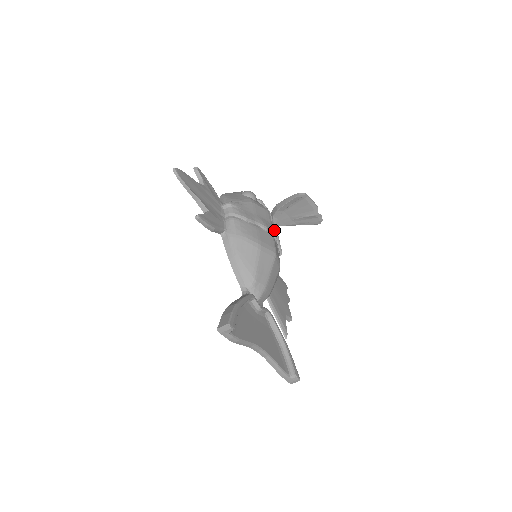
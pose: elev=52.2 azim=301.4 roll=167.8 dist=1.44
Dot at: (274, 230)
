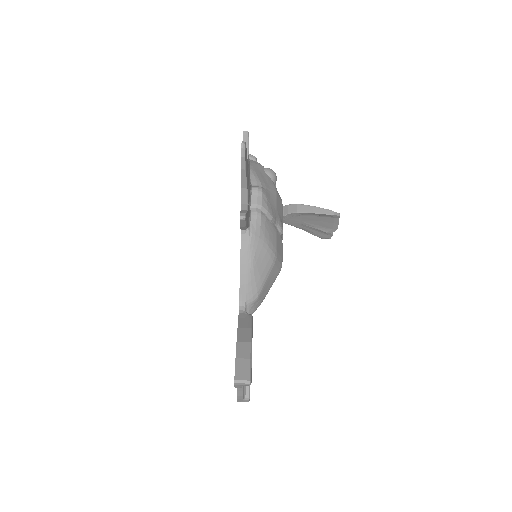
Dot at: occluded
